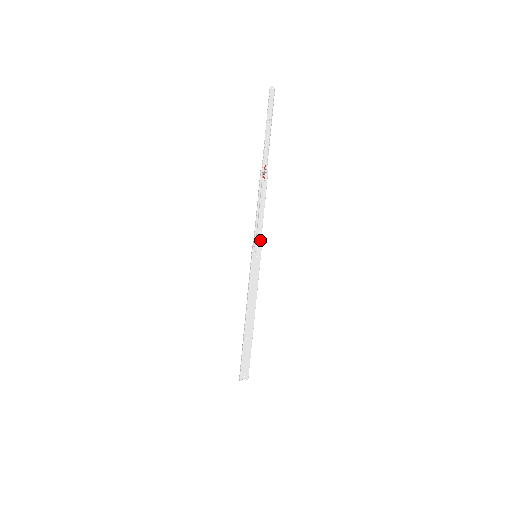
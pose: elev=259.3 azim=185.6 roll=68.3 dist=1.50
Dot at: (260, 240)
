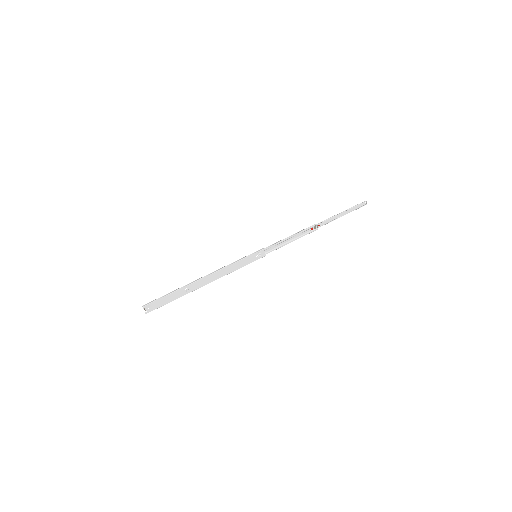
Dot at: (269, 252)
